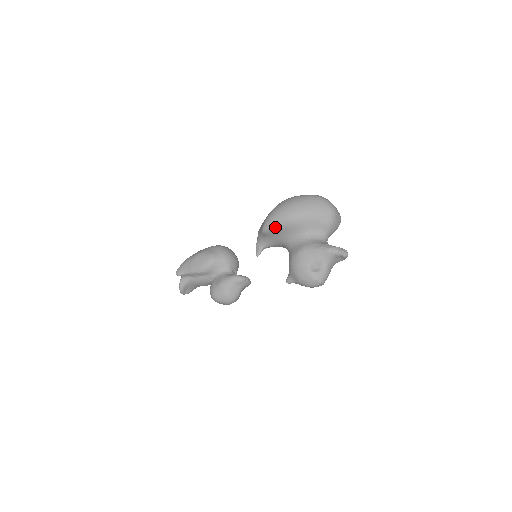
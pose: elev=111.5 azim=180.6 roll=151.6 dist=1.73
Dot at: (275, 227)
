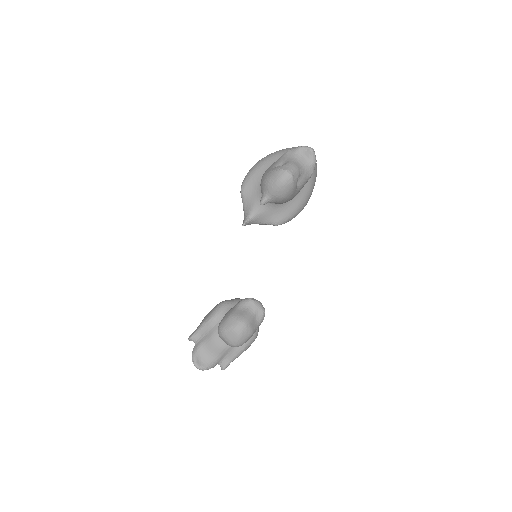
Dot at: (249, 178)
